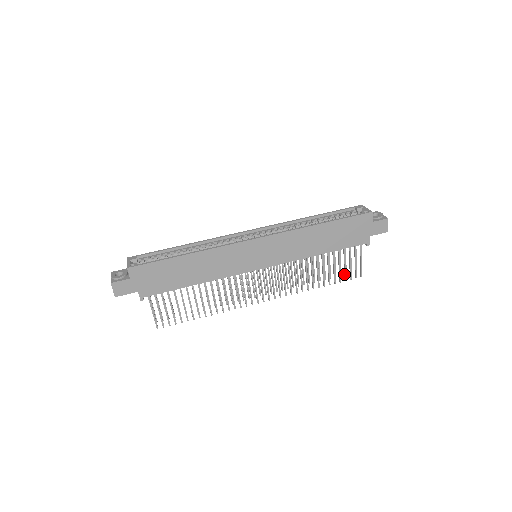
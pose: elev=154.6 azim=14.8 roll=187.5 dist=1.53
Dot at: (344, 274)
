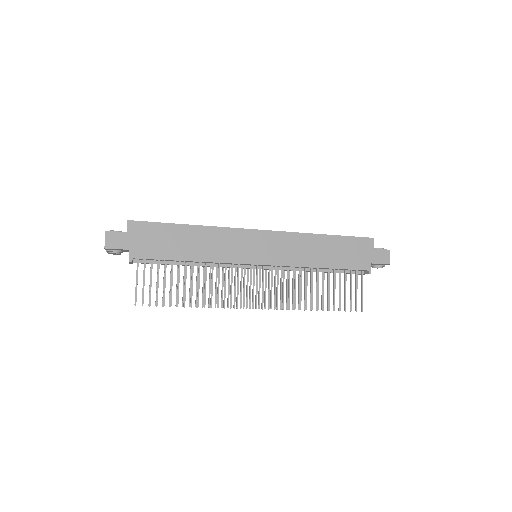
Dot at: (344, 303)
